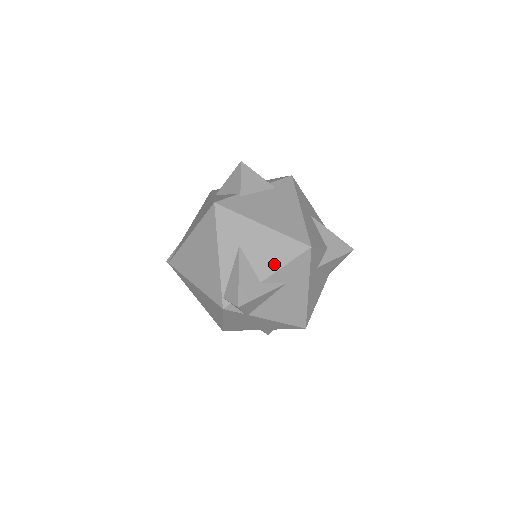
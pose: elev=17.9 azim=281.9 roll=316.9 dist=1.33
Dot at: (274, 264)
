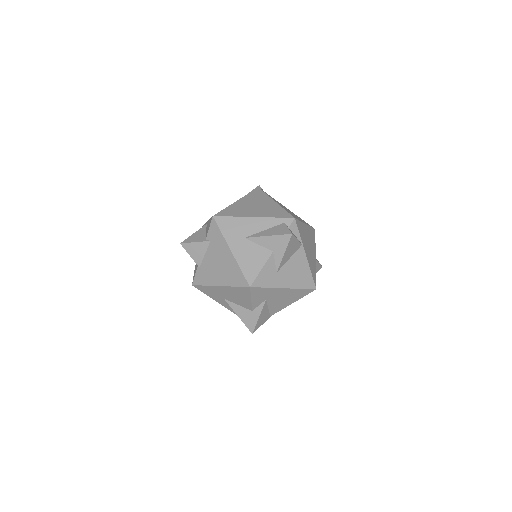
Dot at: (246, 301)
